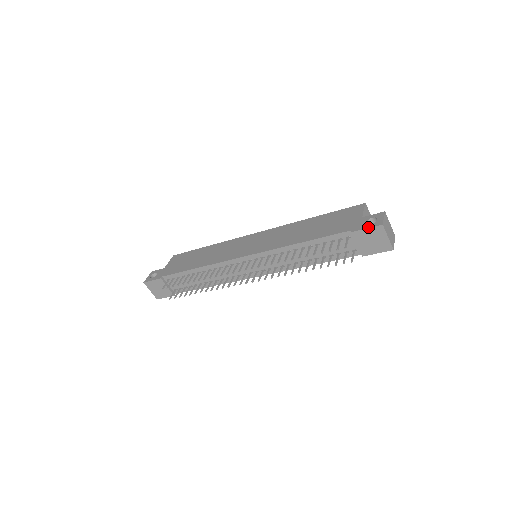
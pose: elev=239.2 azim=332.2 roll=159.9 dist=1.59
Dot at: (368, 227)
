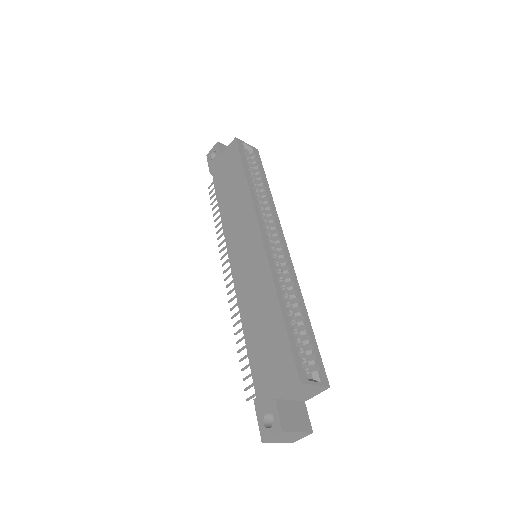
Dot at: (258, 422)
